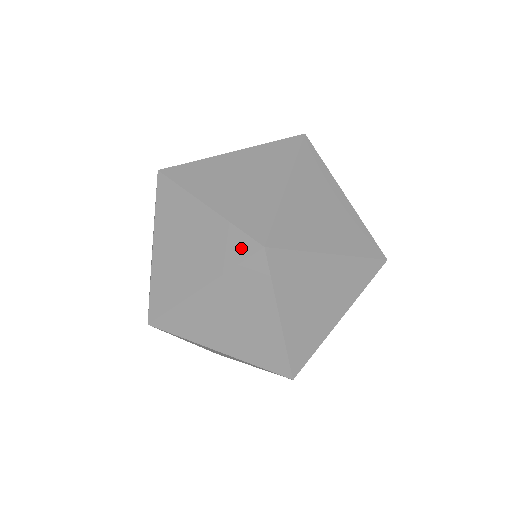
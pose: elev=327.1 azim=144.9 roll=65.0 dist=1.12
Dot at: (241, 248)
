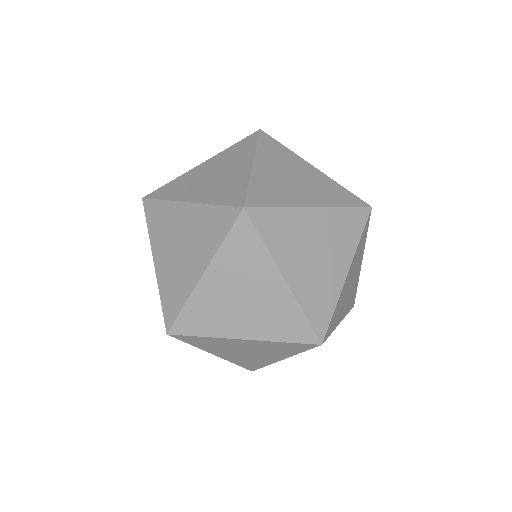
Dot at: (301, 347)
